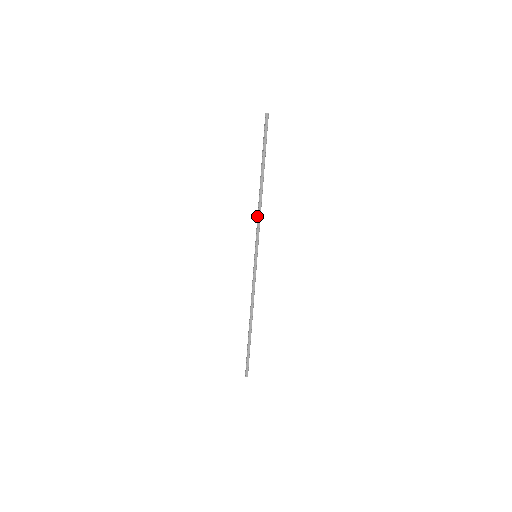
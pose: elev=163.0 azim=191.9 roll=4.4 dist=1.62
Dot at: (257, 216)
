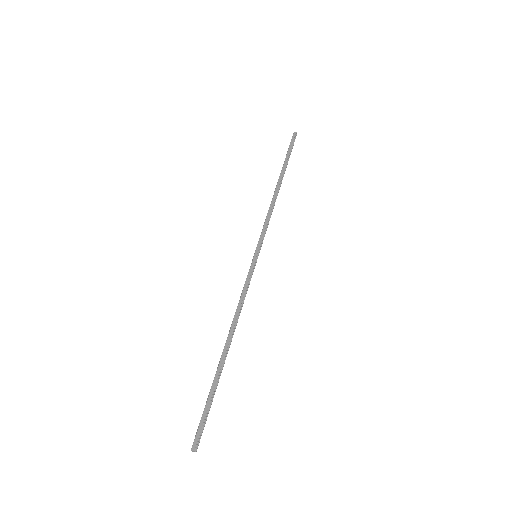
Dot at: (267, 215)
